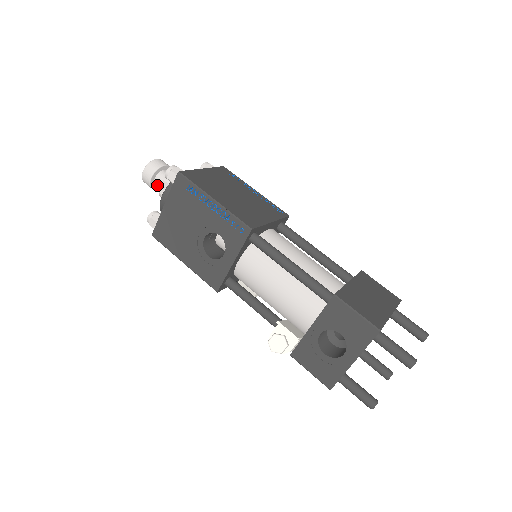
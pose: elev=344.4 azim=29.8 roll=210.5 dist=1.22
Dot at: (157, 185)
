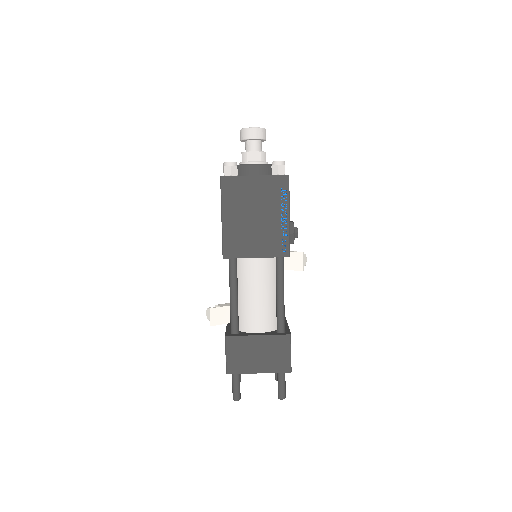
Dot at: occluded
